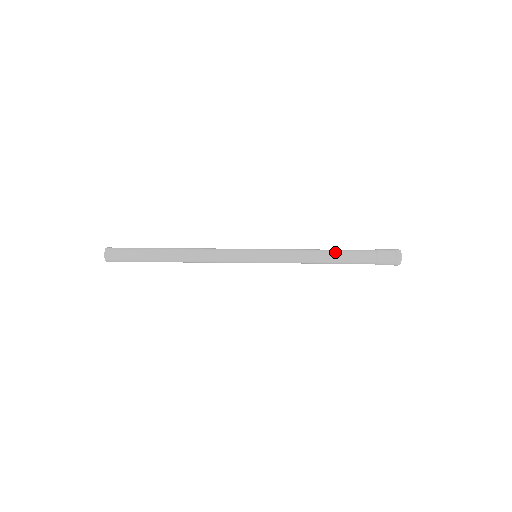
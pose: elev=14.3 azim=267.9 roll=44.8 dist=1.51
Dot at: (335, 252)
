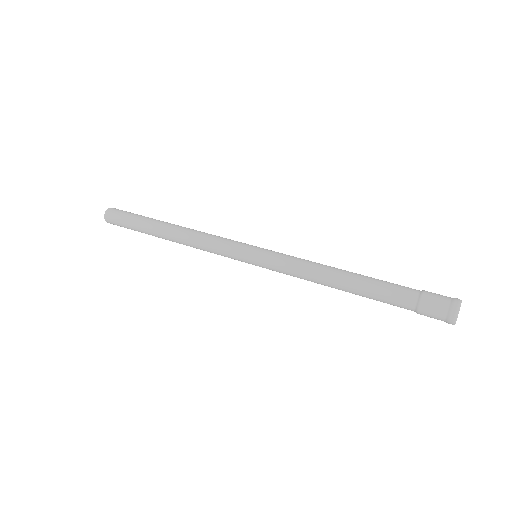
Dot at: (353, 290)
